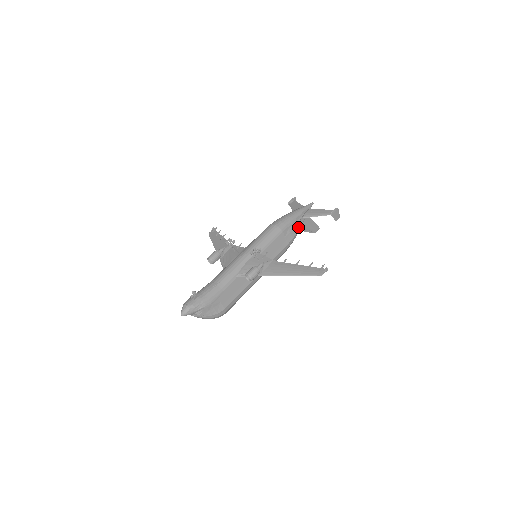
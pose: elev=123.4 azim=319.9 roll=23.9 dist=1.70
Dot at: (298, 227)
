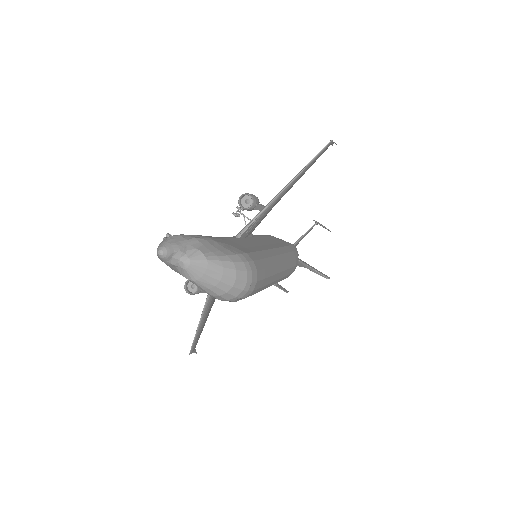
Dot at: occluded
